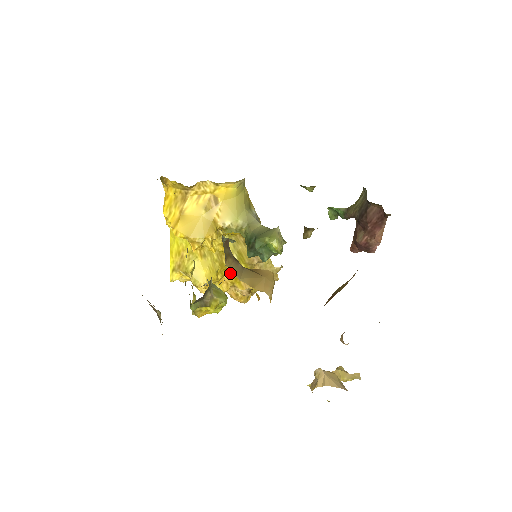
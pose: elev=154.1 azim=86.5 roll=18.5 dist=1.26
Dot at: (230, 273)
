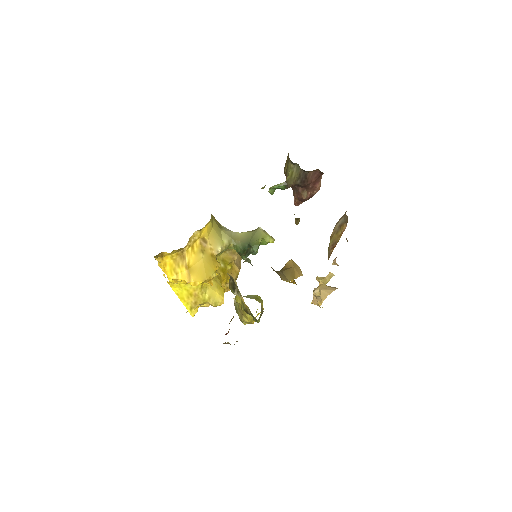
Dot at: (223, 278)
